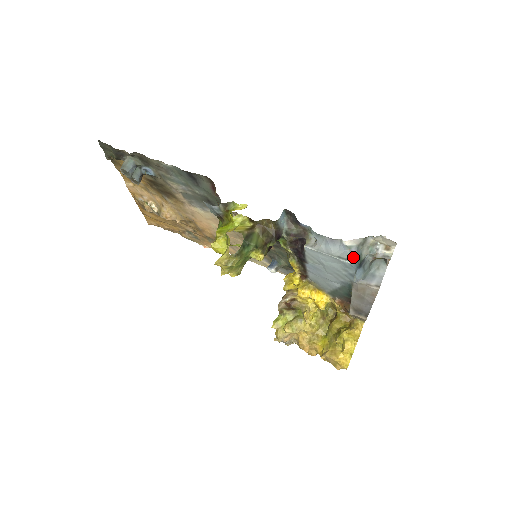
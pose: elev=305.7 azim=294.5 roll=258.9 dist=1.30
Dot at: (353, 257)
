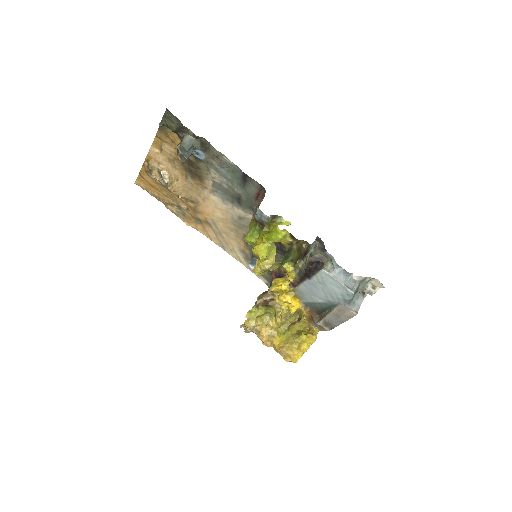
Dot at: (356, 289)
